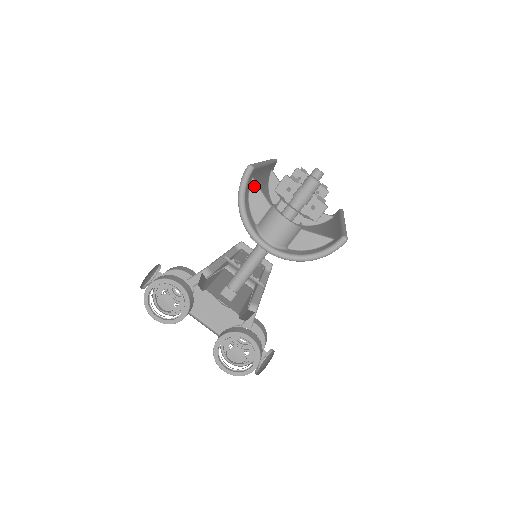
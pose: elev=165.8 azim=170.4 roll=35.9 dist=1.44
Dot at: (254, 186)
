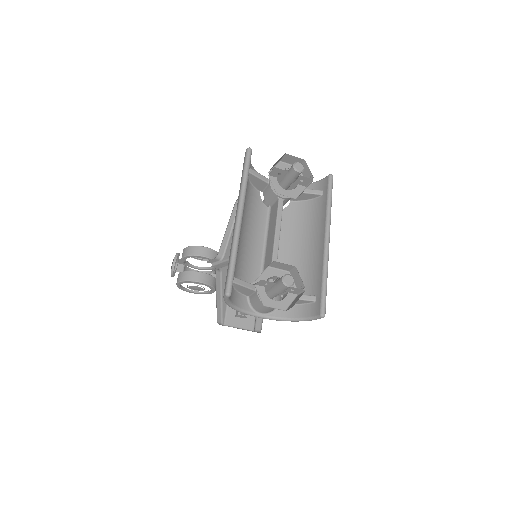
Dot at: (236, 285)
